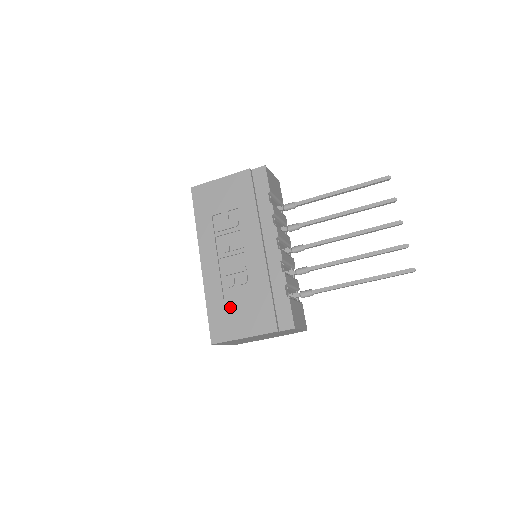
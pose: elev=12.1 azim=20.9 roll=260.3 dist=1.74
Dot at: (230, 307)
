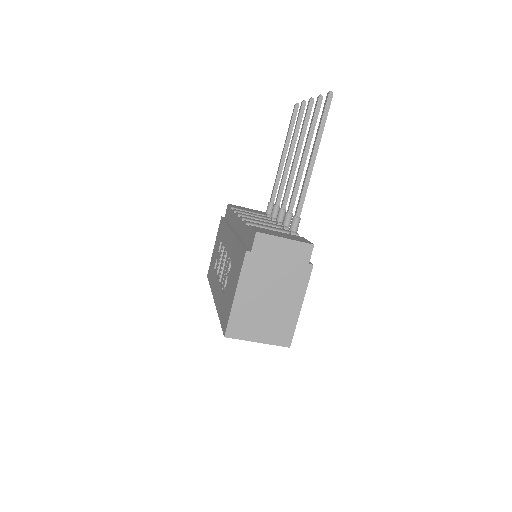
Dot at: (227, 293)
